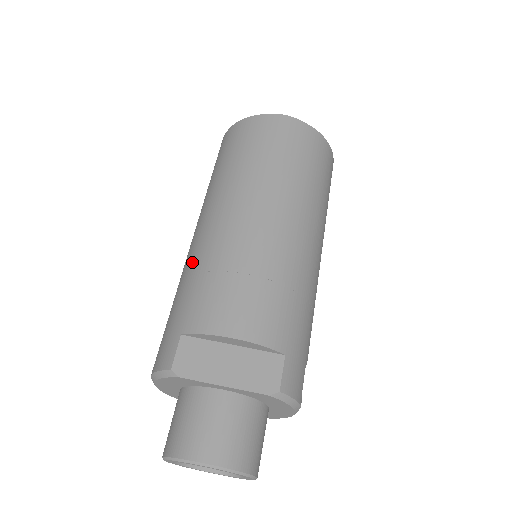
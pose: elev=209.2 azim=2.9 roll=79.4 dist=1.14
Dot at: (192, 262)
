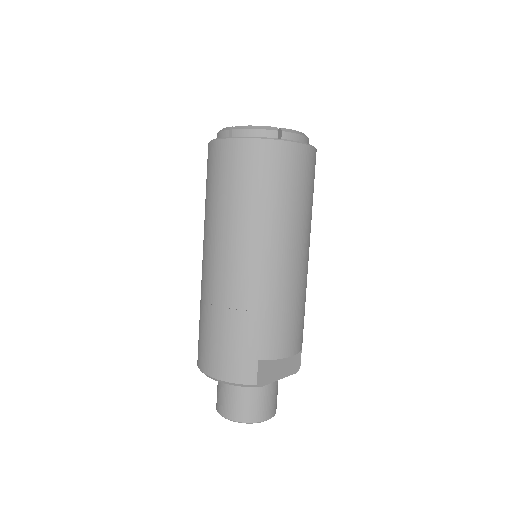
Dot at: (250, 298)
